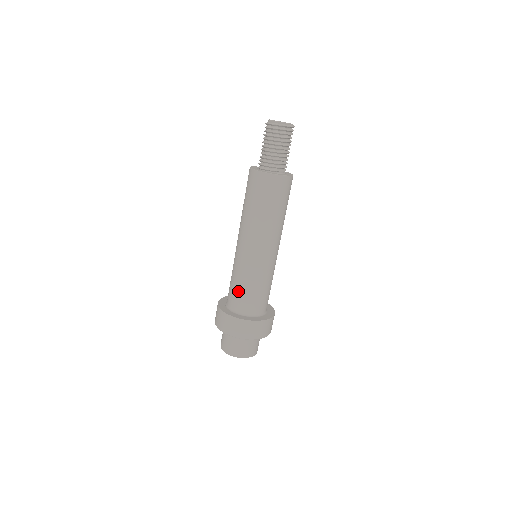
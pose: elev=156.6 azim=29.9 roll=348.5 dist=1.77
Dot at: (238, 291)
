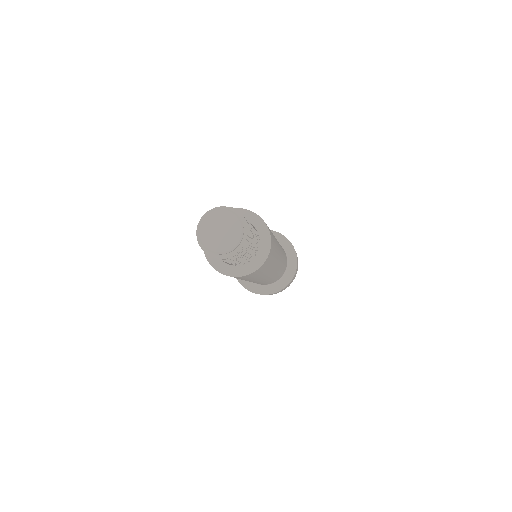
Dot at: occluded
